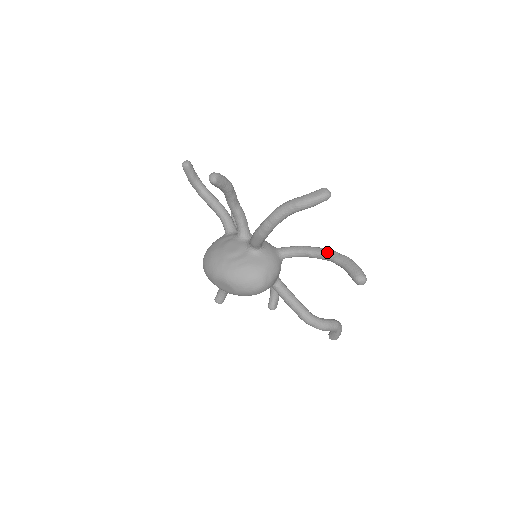
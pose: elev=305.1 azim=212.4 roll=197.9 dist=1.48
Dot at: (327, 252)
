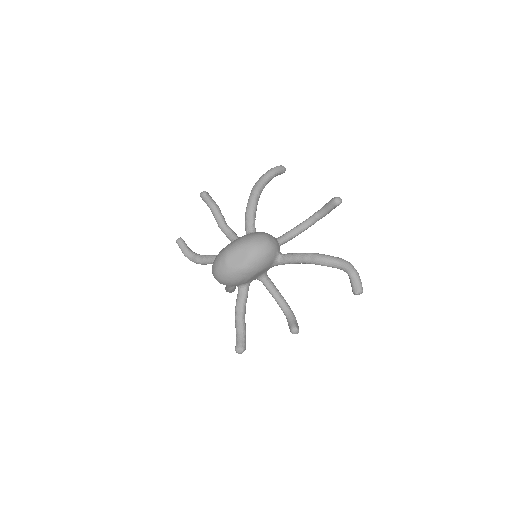
Dot at: (307, 219)
